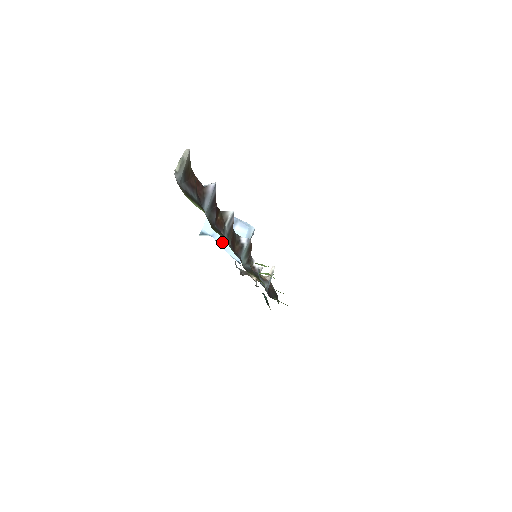
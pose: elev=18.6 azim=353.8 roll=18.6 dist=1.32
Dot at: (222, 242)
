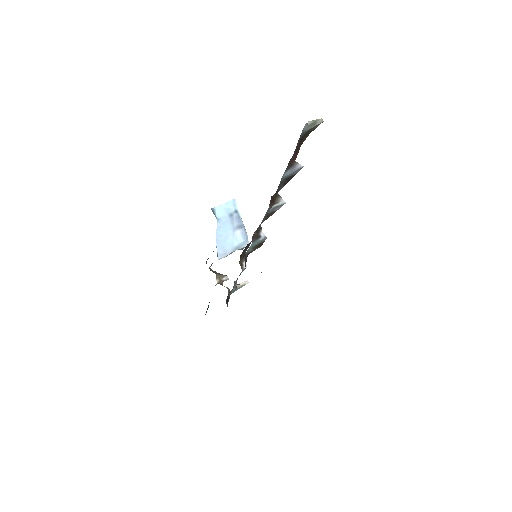
Dot at: (220, 231)
